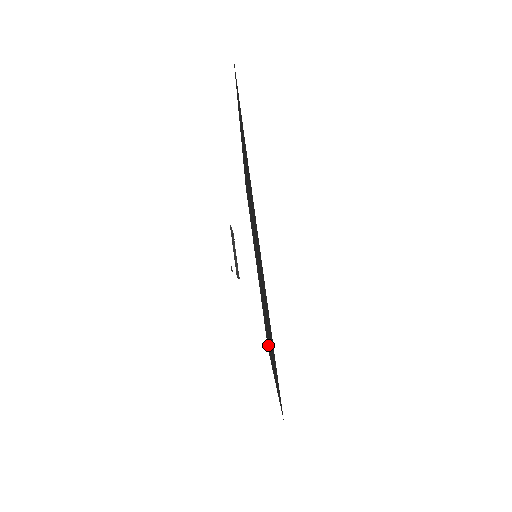
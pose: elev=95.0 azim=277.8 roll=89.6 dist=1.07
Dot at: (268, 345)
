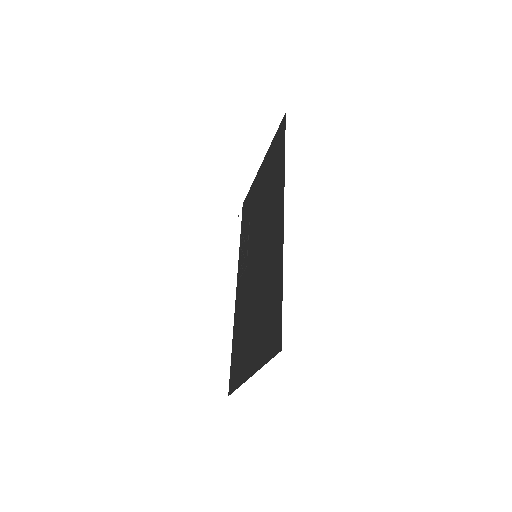
Dot at: occluded
